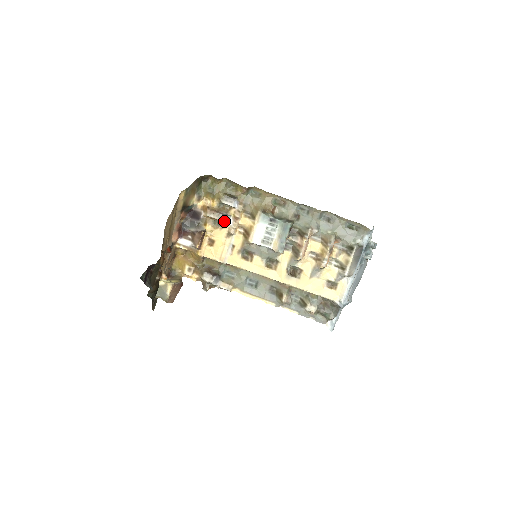
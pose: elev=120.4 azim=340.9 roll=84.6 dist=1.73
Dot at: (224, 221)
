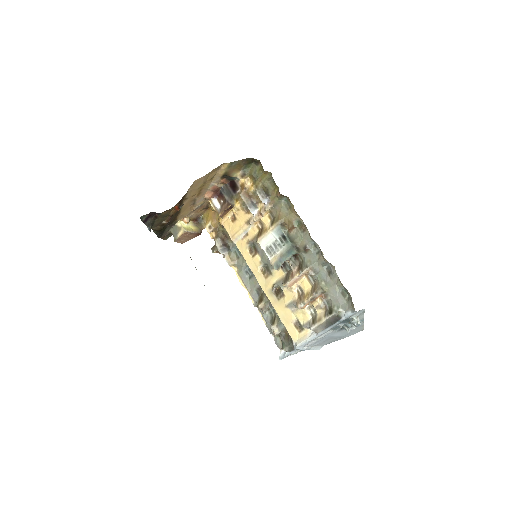
Dot at: (249, 209)
